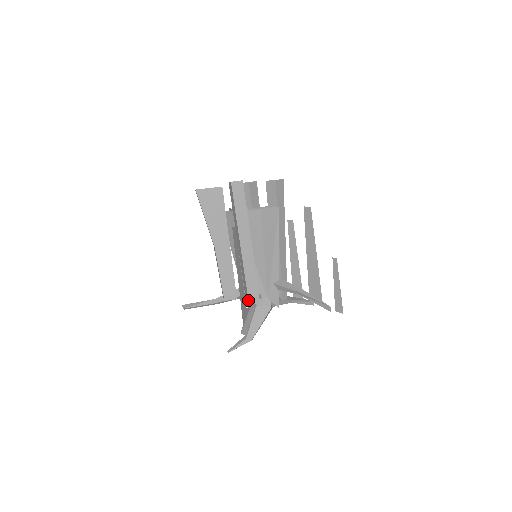
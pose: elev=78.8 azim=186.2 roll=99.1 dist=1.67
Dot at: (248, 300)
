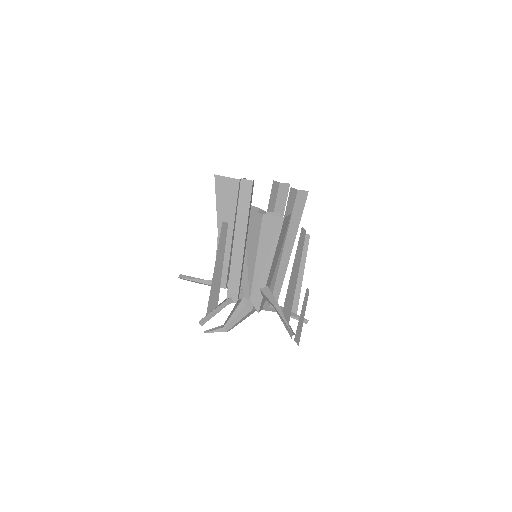
Dot at: (227, 294)
